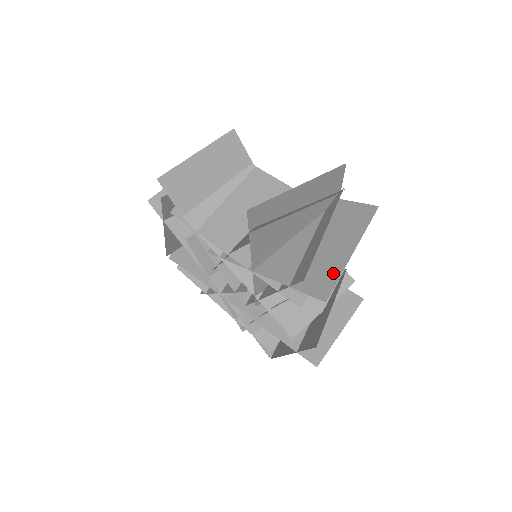
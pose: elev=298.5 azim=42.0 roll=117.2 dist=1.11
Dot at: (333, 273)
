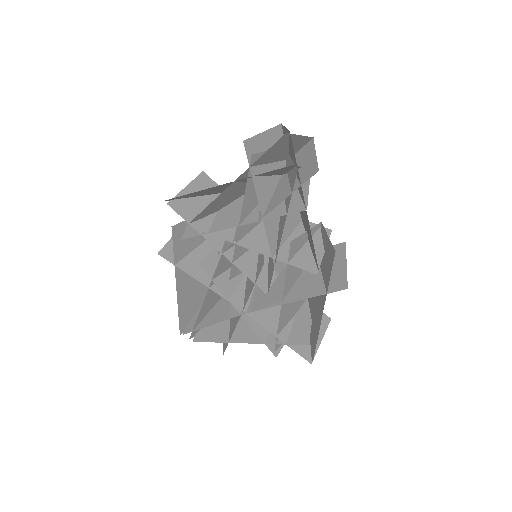
Dot at: (312, 165)
